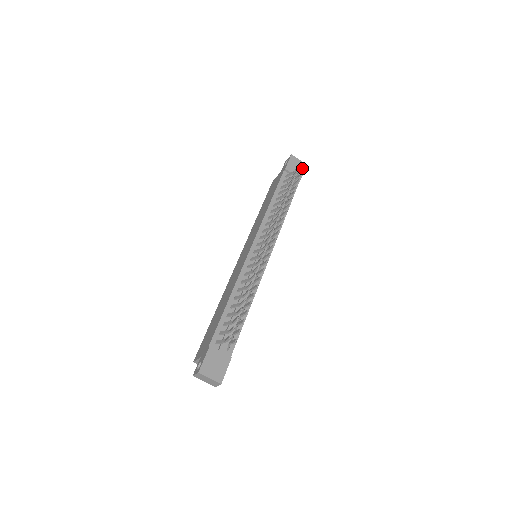
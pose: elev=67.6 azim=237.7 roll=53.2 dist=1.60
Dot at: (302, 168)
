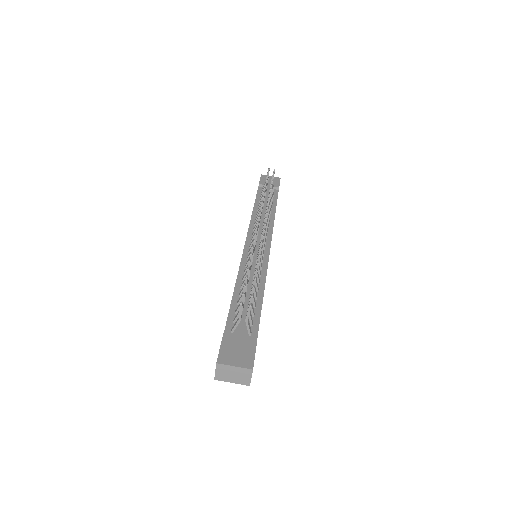
Dot at: occluded
